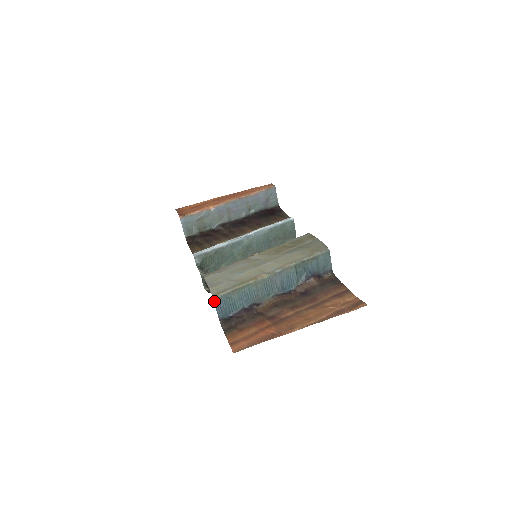
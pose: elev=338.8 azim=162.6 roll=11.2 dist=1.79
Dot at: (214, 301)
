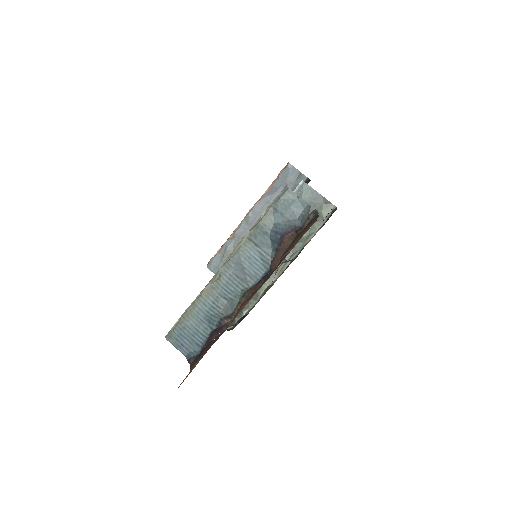
Dot at: (169, 341)
